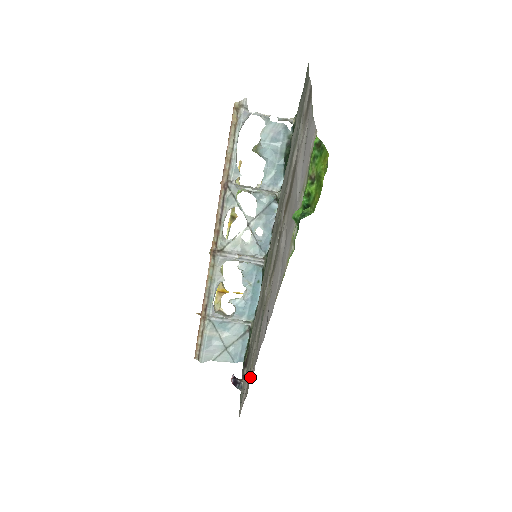
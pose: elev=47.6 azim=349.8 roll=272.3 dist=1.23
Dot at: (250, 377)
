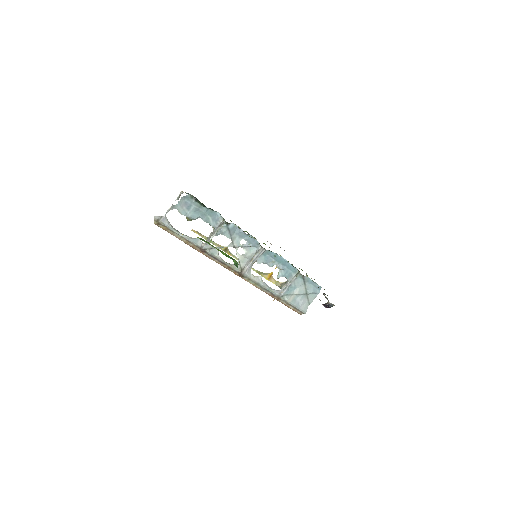
Dot at: occluded
